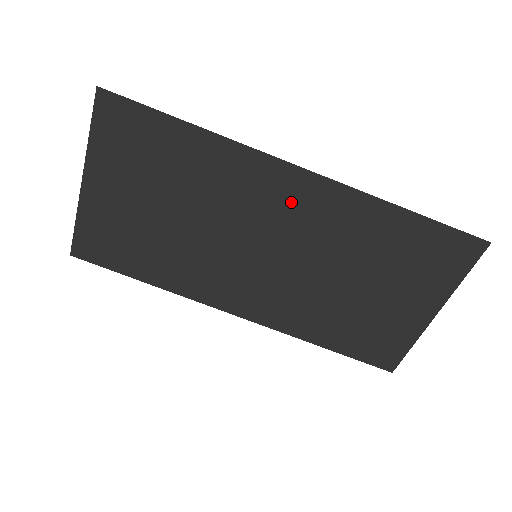
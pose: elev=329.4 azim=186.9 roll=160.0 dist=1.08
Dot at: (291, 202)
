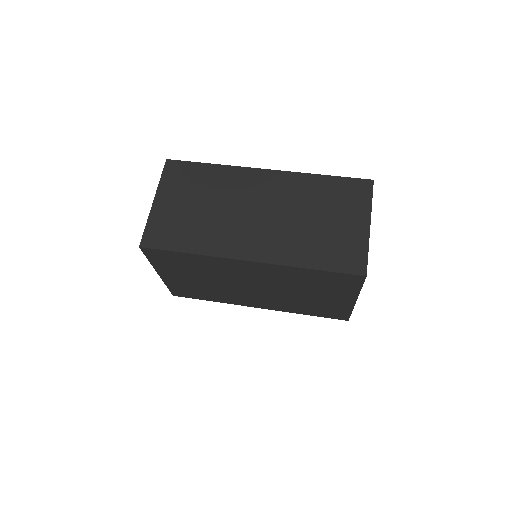
Dot at: (266, 185)
